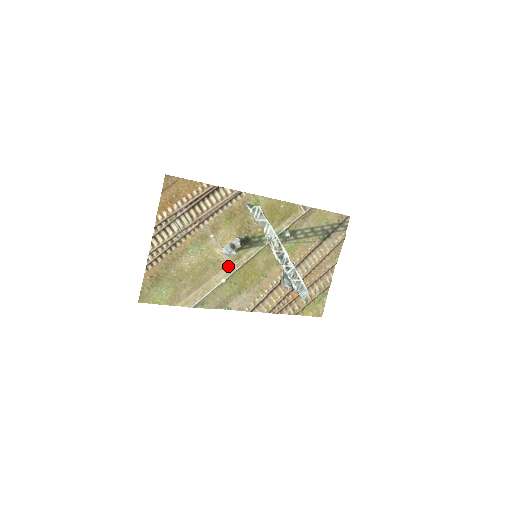
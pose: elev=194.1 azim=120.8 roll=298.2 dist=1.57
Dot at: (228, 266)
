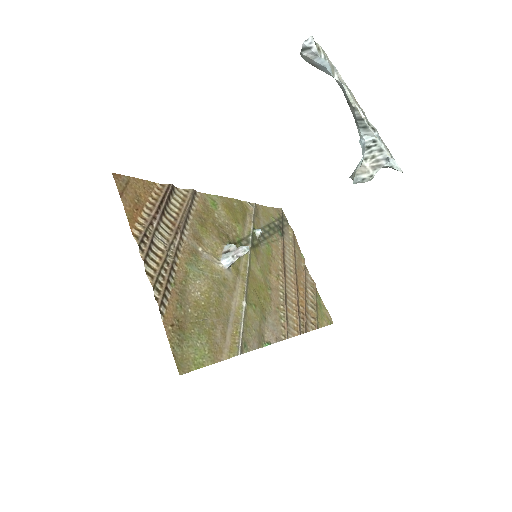
Dot at: (236, 285)
